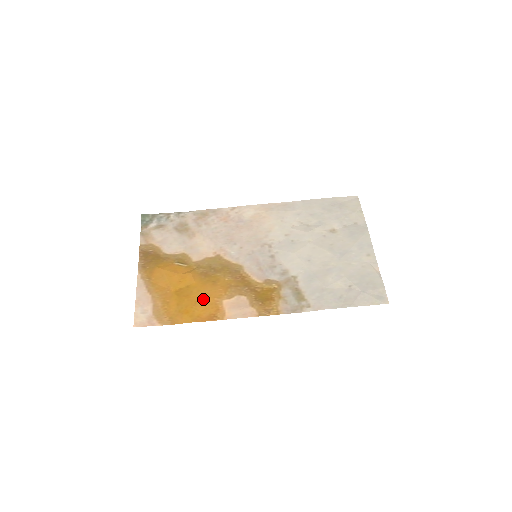
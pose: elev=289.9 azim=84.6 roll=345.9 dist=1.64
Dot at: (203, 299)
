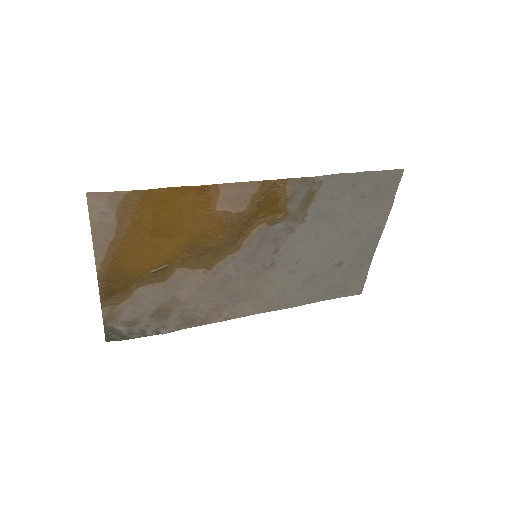
Dot at: (189, 215)
